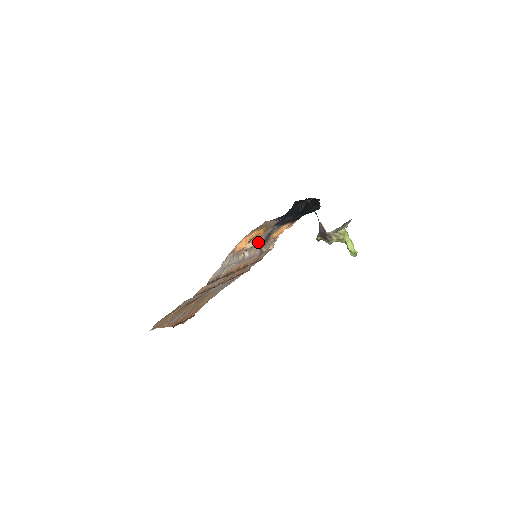
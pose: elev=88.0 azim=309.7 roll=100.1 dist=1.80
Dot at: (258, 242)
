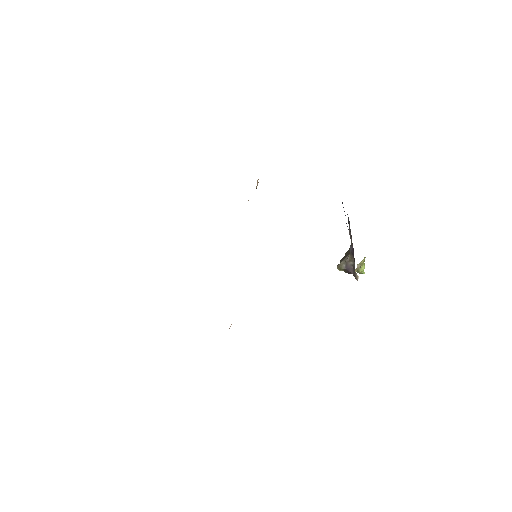
Dot at: occluded
